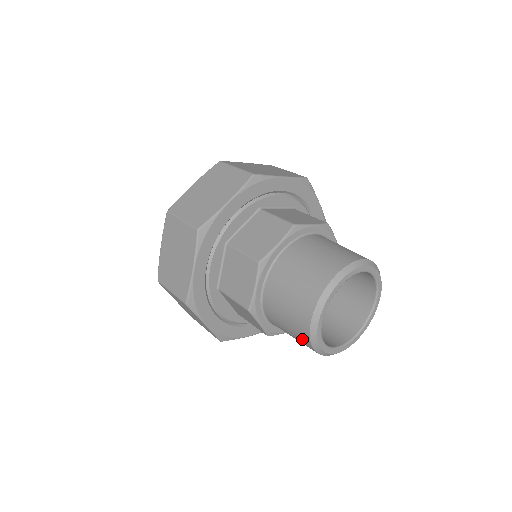
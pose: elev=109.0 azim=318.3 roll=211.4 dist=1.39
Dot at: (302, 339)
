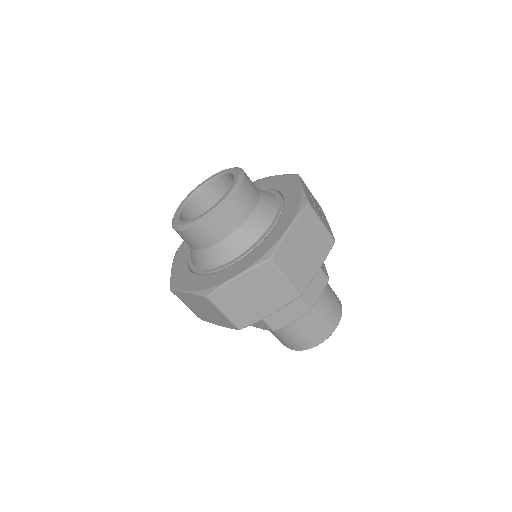
Dot at: occluded
